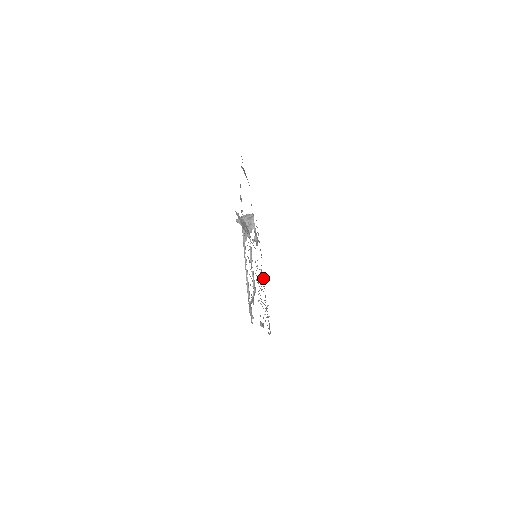
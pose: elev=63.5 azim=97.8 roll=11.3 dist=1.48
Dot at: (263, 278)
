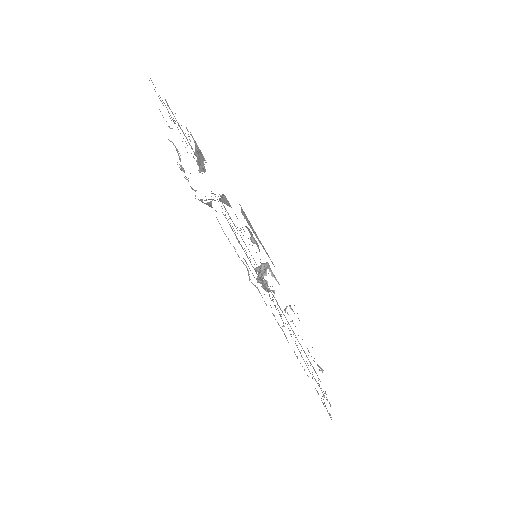
Dot at: occluded
